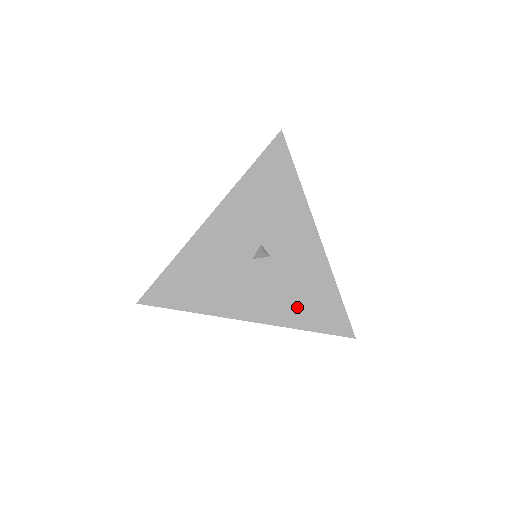
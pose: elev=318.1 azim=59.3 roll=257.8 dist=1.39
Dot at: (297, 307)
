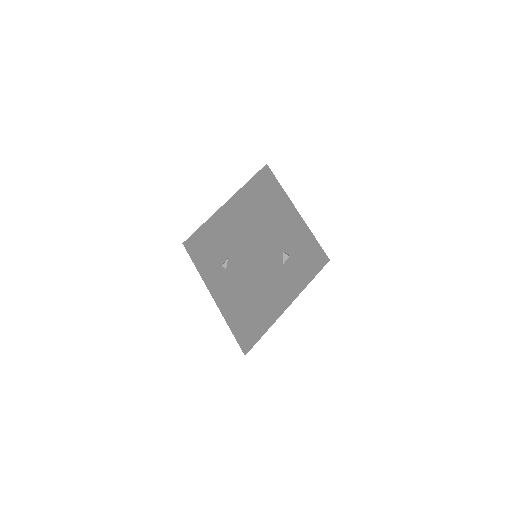
Dot at: (307, 270)
